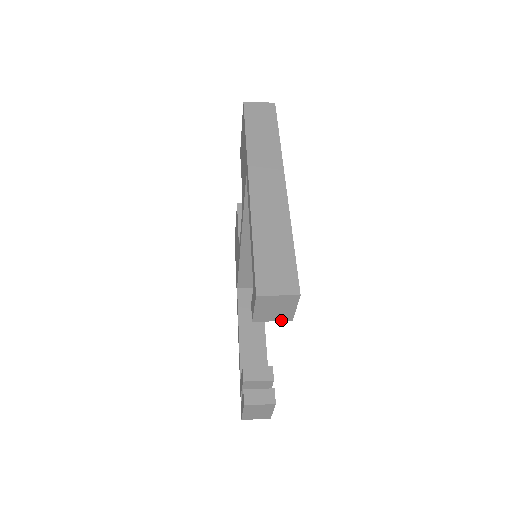
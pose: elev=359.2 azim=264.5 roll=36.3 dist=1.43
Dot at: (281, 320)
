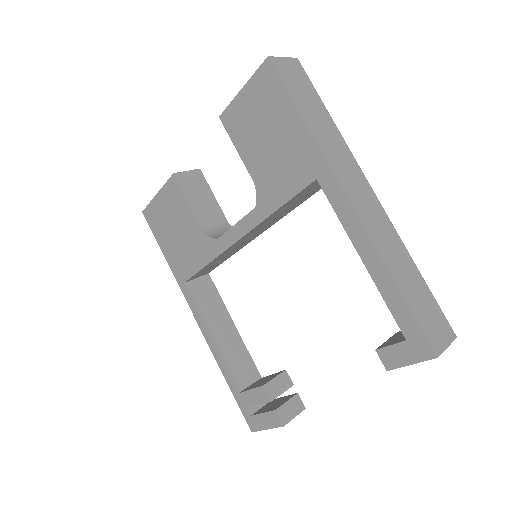
Dot at: occluded
